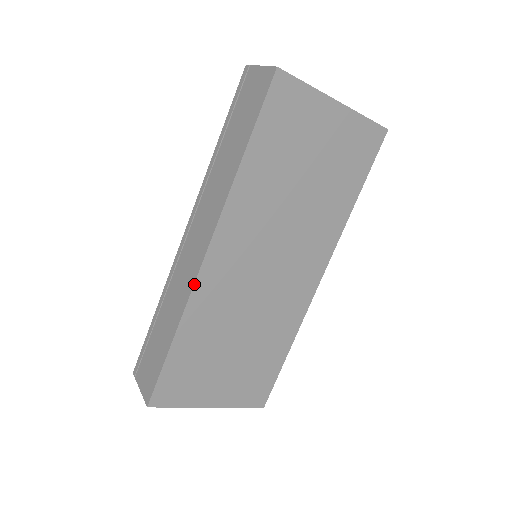
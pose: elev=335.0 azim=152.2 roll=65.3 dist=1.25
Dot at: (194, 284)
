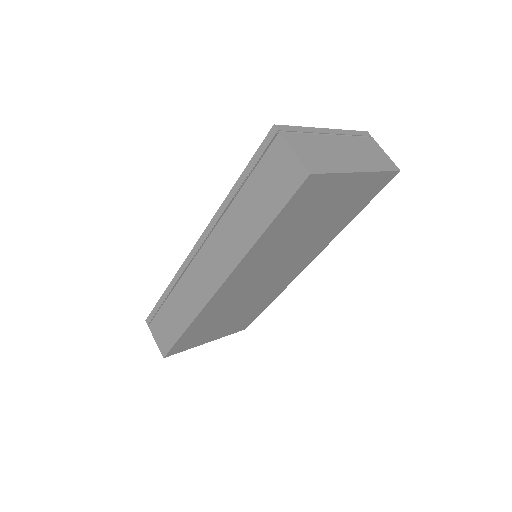
Dot at: (207, 304)
